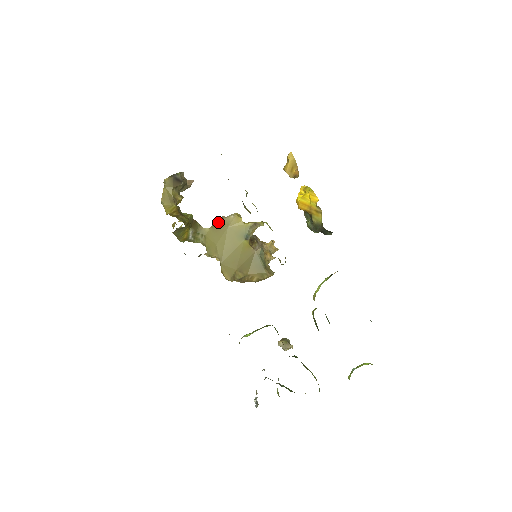
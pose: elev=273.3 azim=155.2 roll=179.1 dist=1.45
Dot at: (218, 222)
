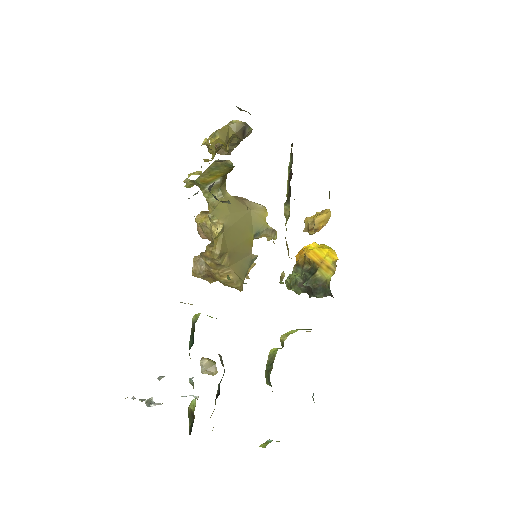
Dot at: (242, 199)
